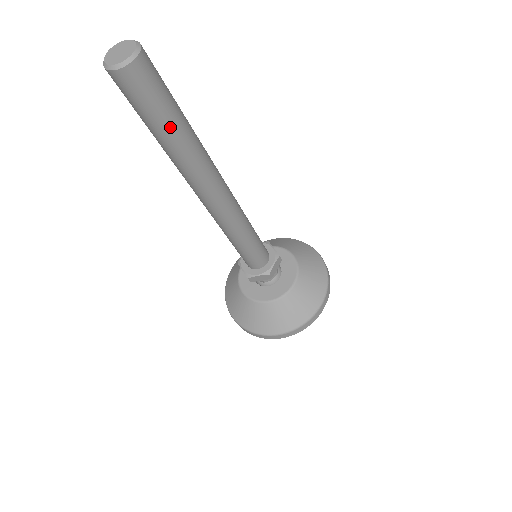
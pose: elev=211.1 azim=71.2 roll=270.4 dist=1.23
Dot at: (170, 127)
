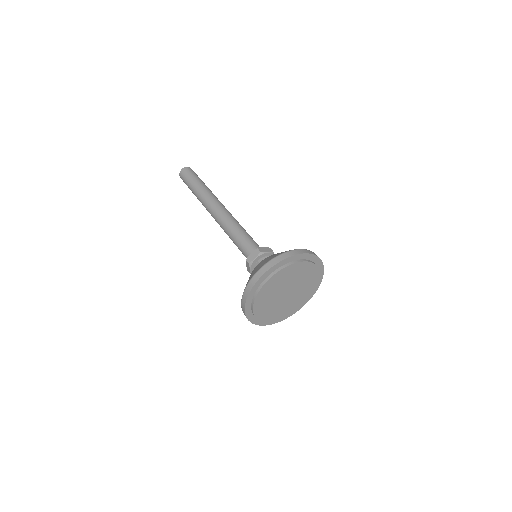
Dot at: (197, 182)
